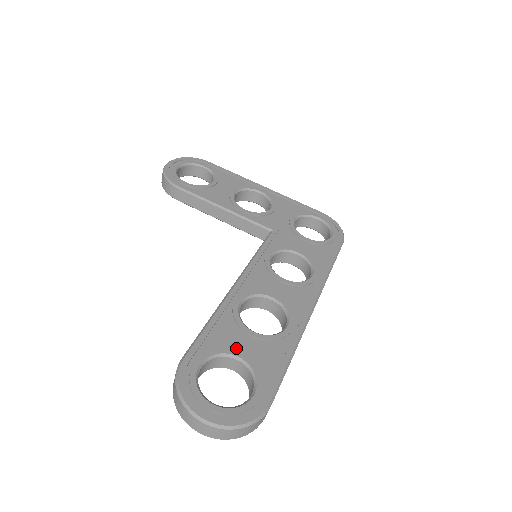
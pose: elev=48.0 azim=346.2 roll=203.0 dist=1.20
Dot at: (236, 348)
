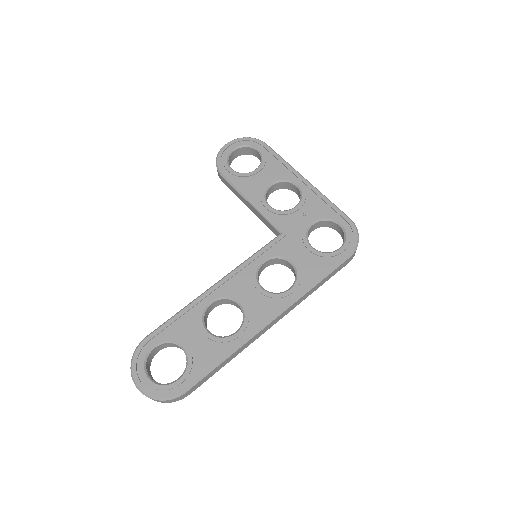
Dot at: (186, 340)
